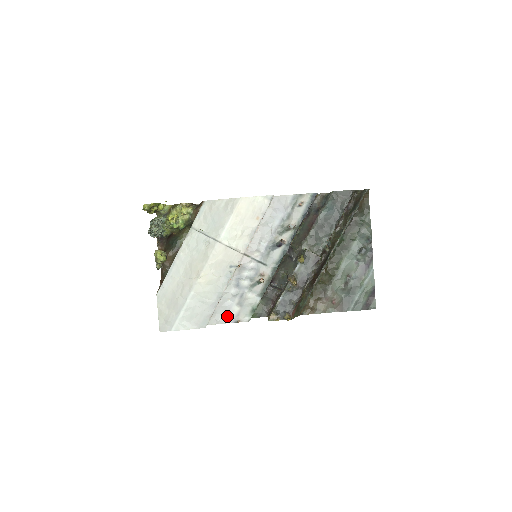
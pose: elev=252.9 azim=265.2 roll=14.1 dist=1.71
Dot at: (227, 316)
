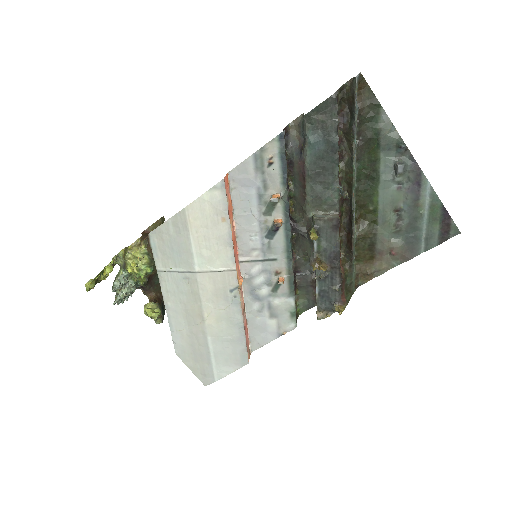
Dot at: (267, 334)
